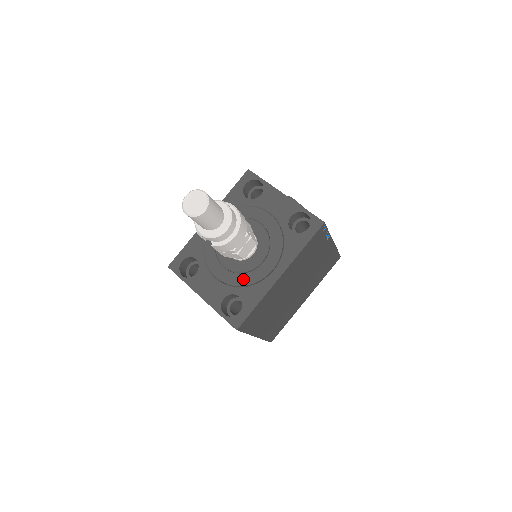
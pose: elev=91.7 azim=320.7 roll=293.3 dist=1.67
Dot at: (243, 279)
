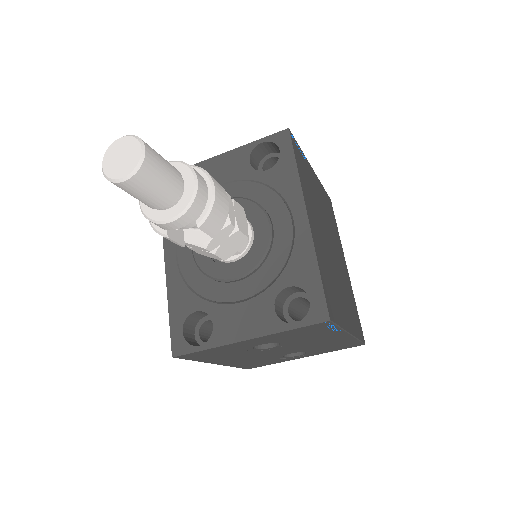
Dot at: (272, 266)
